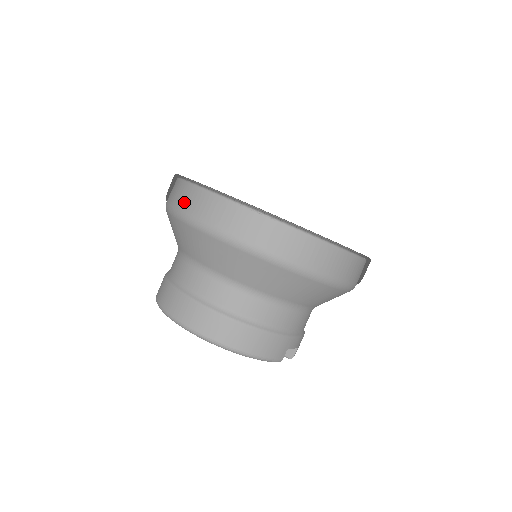
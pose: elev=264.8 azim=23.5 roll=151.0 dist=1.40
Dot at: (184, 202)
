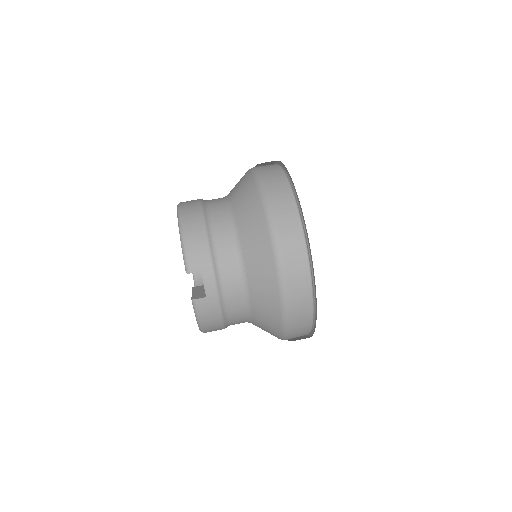
Dot at: occluded
